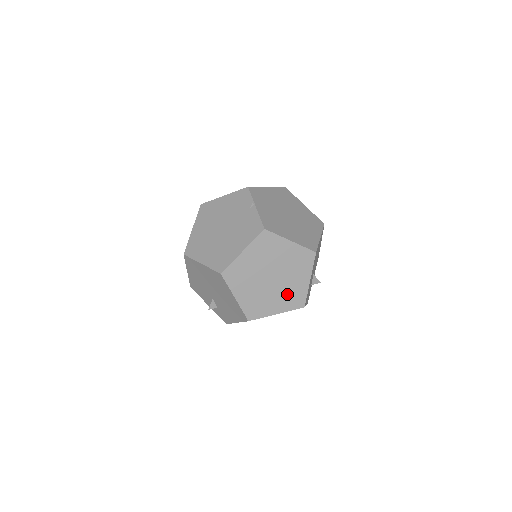
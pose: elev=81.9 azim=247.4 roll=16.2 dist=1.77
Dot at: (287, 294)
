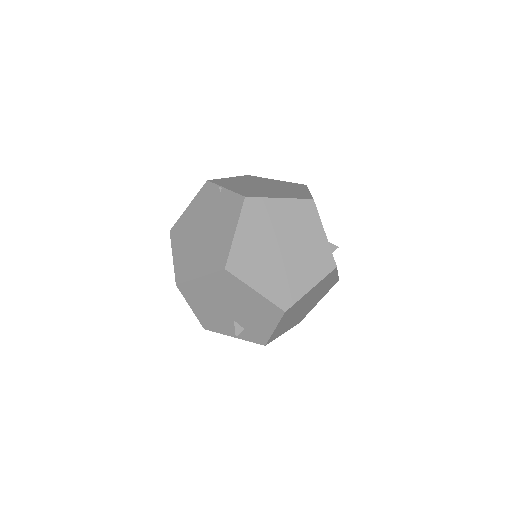
Dot at: (310, 260)
